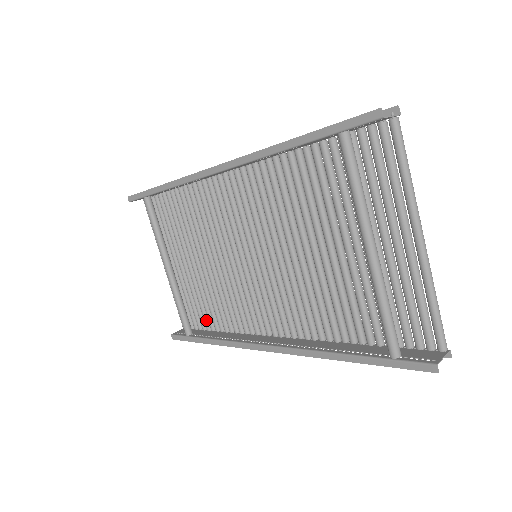
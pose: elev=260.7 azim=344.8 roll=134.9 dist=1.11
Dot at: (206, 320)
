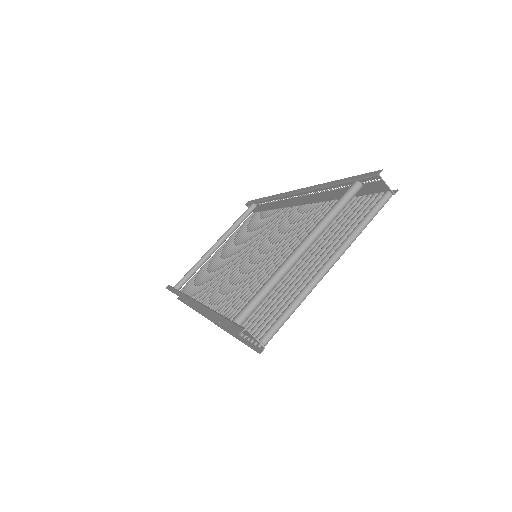
Dot at: (193, 290)
